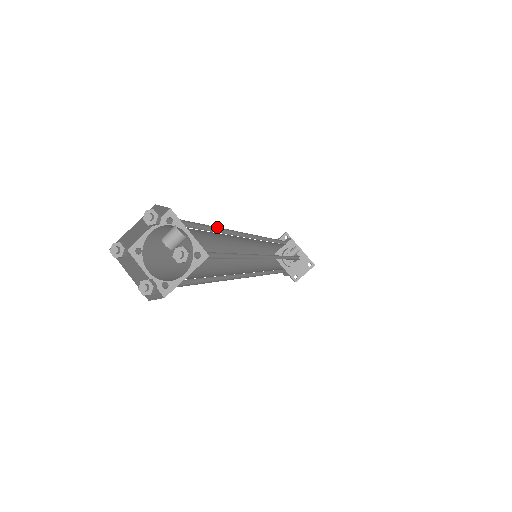
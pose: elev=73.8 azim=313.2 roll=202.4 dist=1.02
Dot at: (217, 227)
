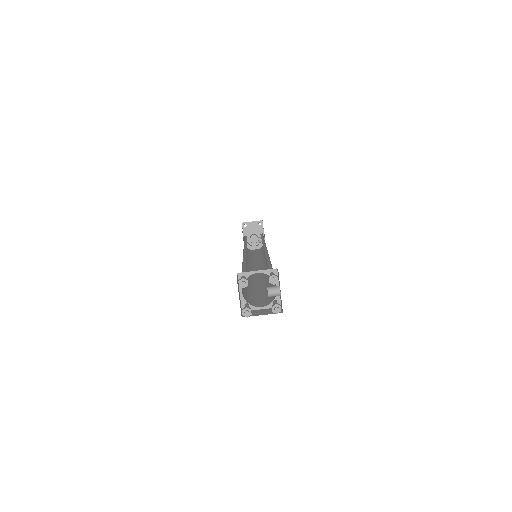
Dot at: occluded
